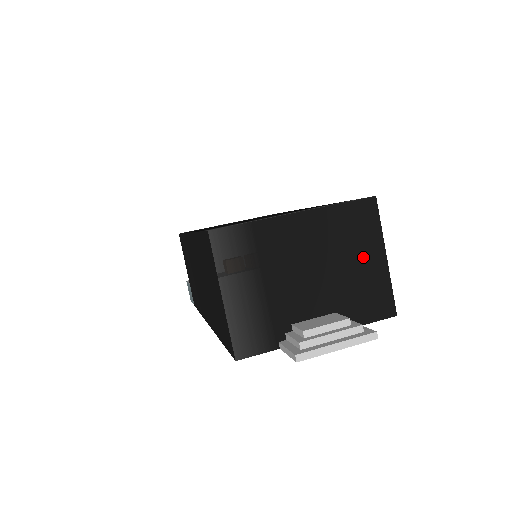
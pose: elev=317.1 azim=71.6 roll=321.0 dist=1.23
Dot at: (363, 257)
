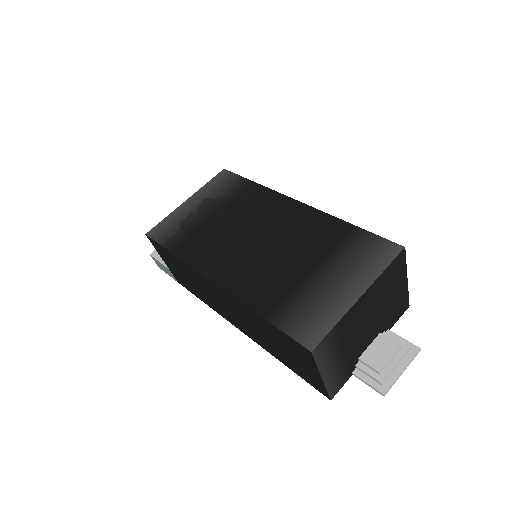
Dot at: (395, 290)
